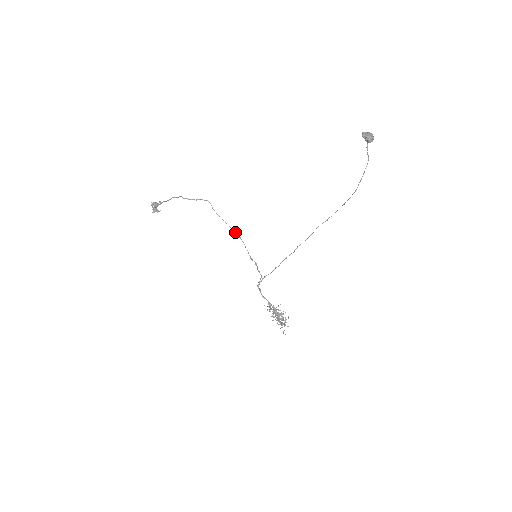
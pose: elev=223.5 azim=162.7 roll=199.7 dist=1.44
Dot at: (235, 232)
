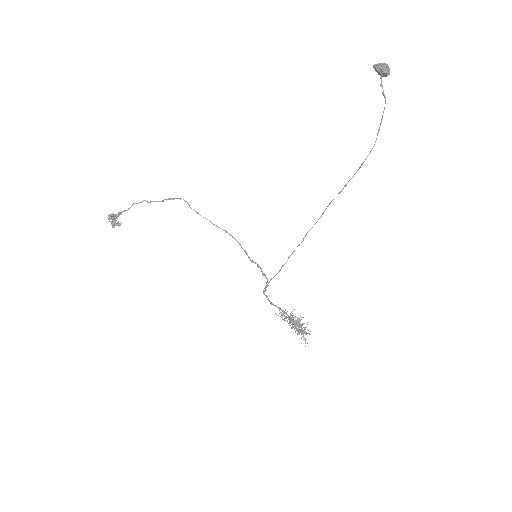
Dot at: (225, 231)
